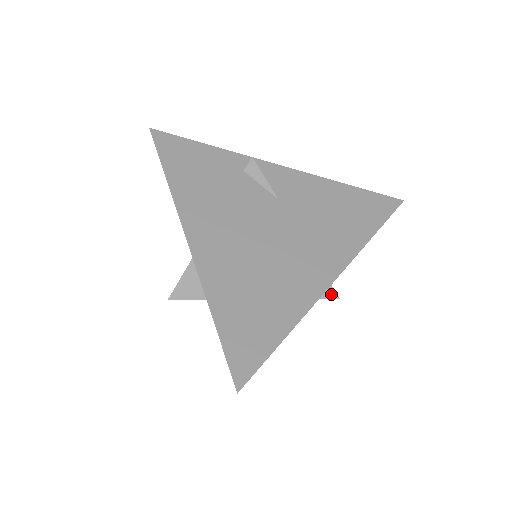
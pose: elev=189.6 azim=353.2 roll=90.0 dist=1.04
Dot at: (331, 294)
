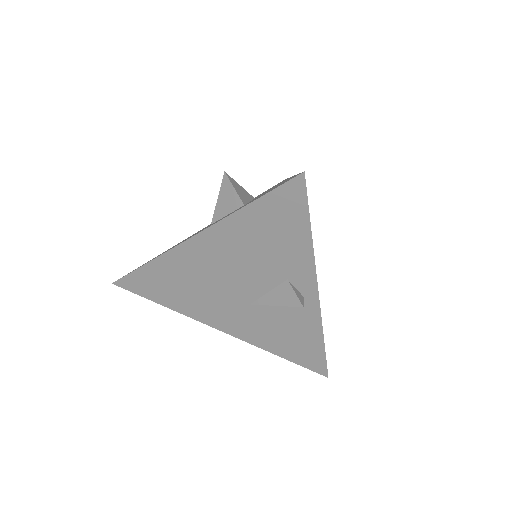
Dot at: (301, 300)
